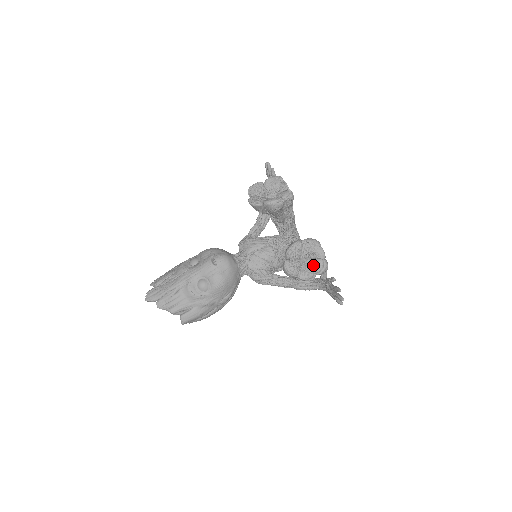
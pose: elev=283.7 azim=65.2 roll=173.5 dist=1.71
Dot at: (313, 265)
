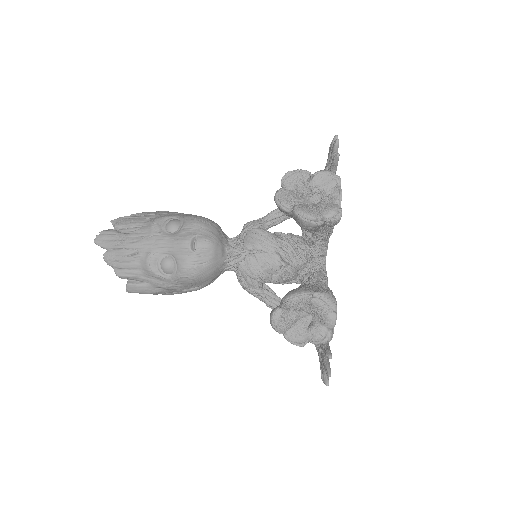
Dot at: (312, 329)
